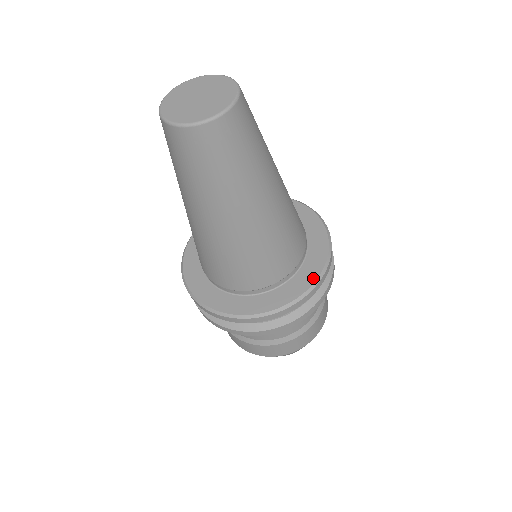
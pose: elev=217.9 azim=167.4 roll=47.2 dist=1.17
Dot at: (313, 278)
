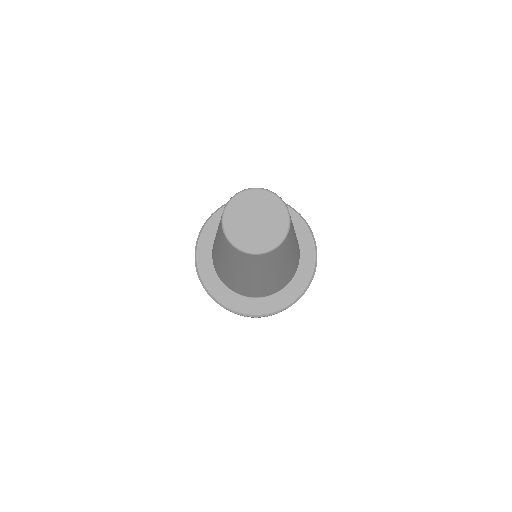
Dot at: (271, 310)
